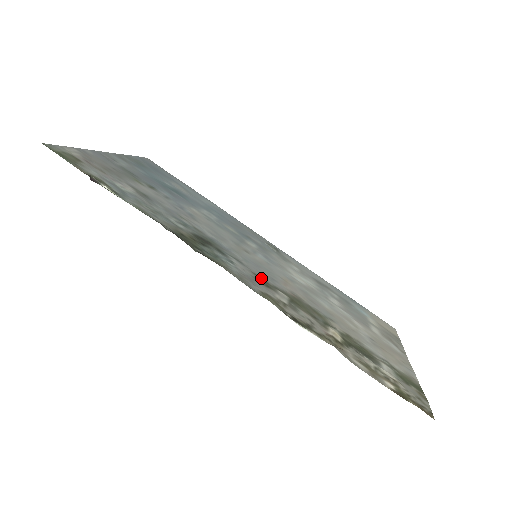
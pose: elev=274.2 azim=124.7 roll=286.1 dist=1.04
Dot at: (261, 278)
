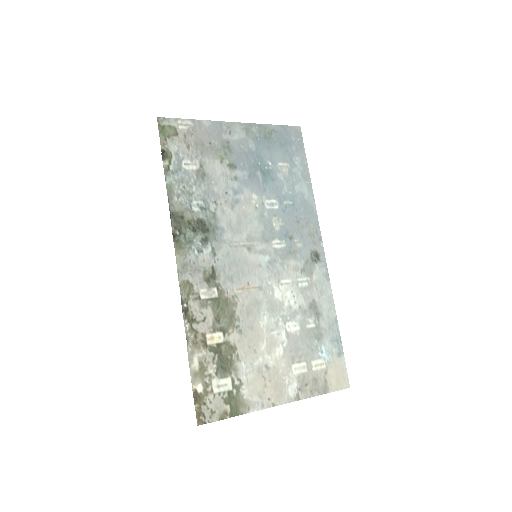
Dot at: (214, 273)
